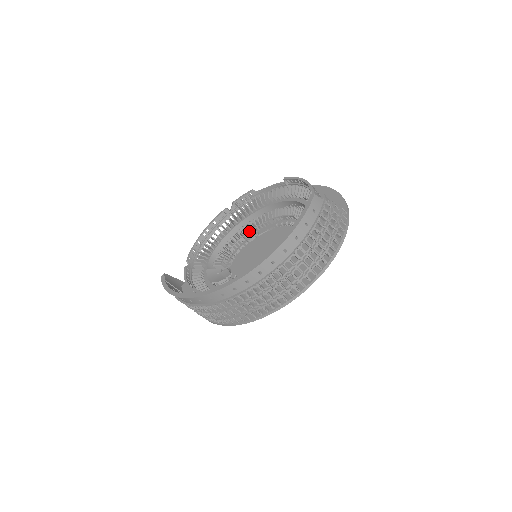
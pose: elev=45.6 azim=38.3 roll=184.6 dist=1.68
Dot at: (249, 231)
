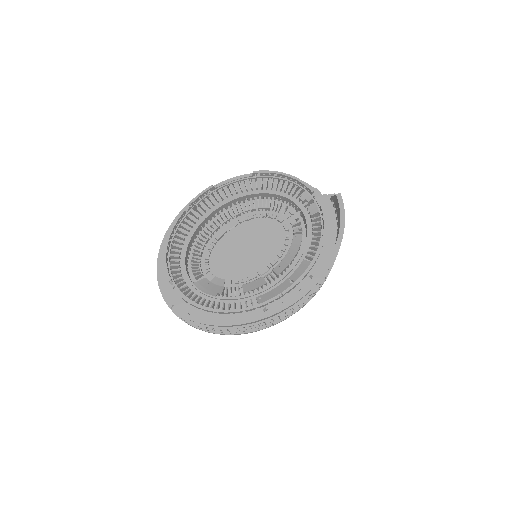
Dot at: (215, 230)
